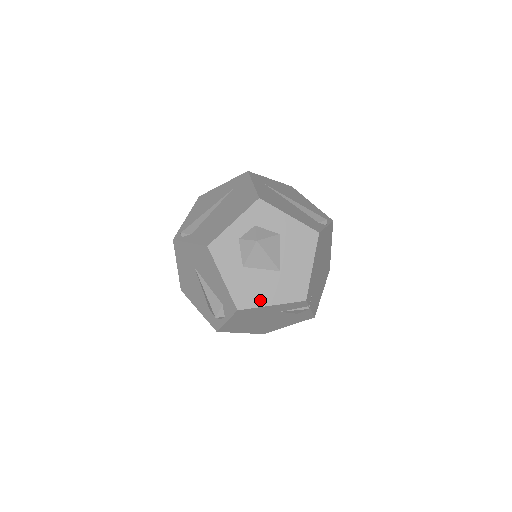
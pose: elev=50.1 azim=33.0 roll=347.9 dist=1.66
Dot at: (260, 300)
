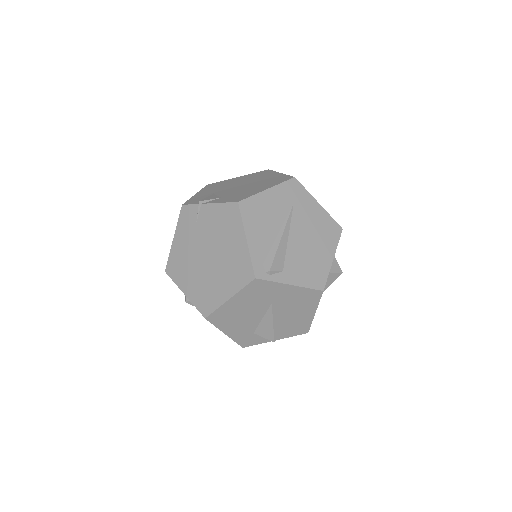
Dot at: occluded
